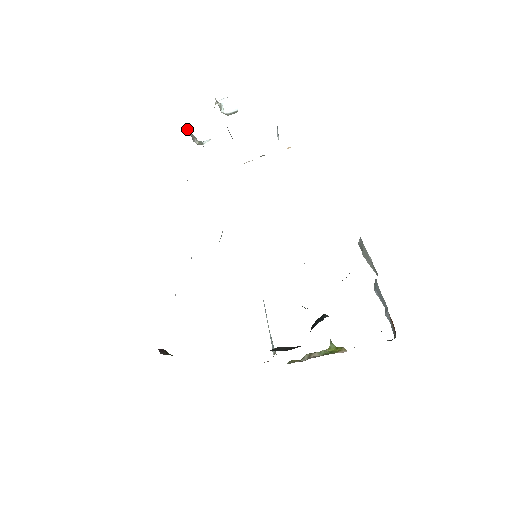
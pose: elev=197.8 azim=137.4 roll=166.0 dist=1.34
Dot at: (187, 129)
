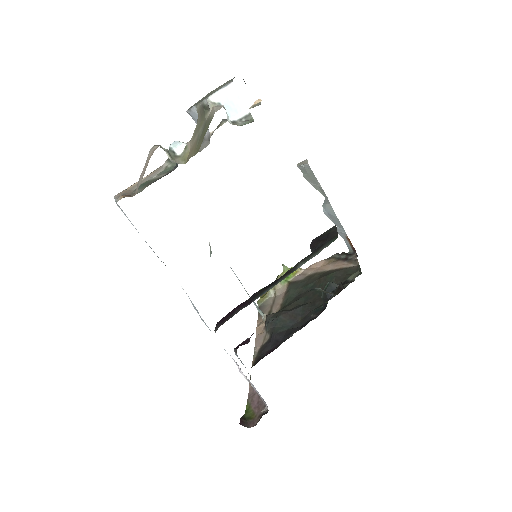
Dot at: occluded
